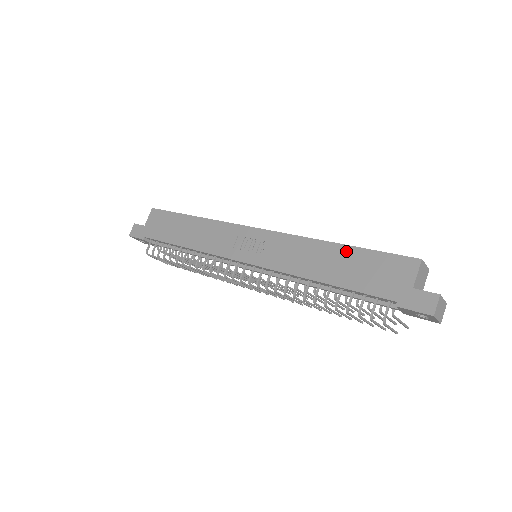
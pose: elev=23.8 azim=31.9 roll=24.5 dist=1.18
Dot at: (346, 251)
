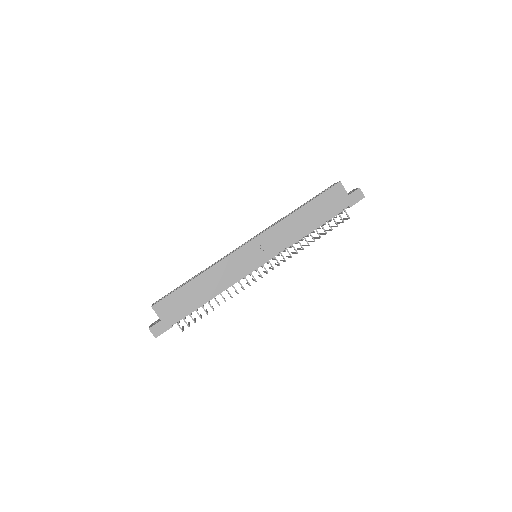
Dot at: (308, 207)
